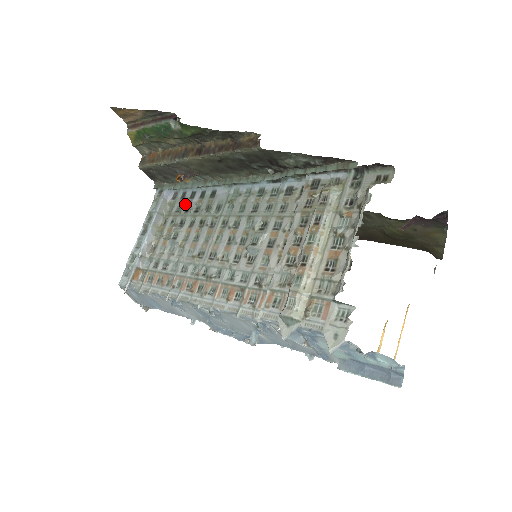
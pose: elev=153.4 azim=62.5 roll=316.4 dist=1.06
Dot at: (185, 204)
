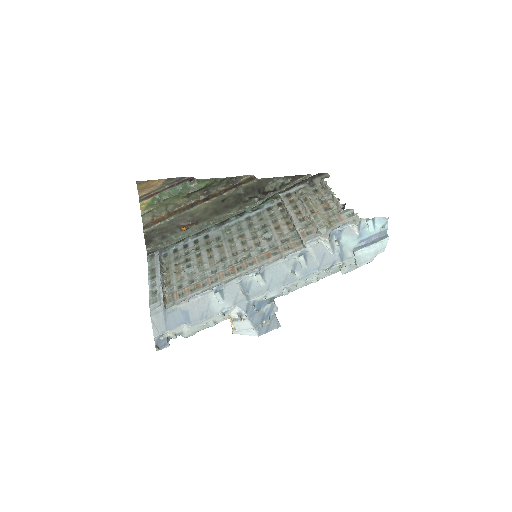
Dot at: (182, 252)
